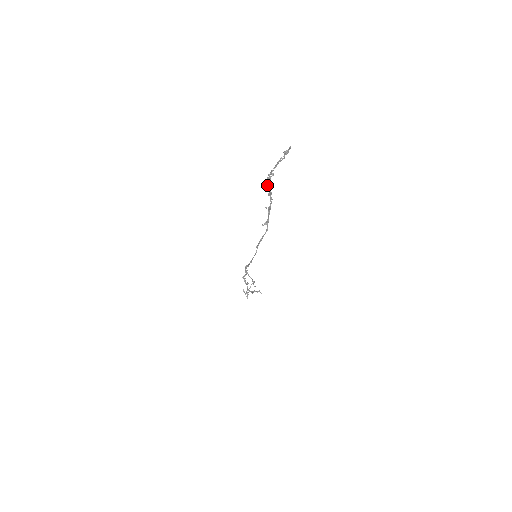
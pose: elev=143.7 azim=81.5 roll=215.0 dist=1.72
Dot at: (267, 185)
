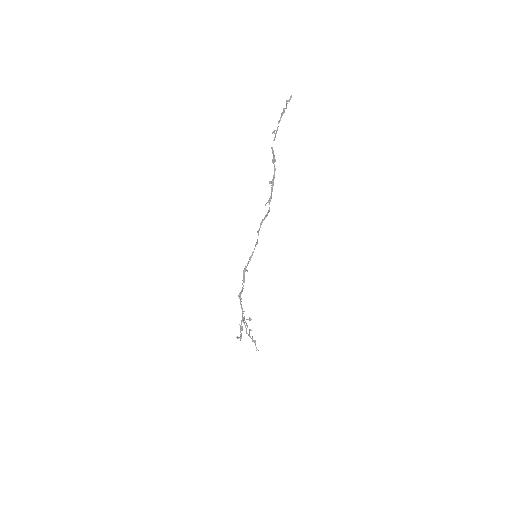
Dot at: (272, 149)
